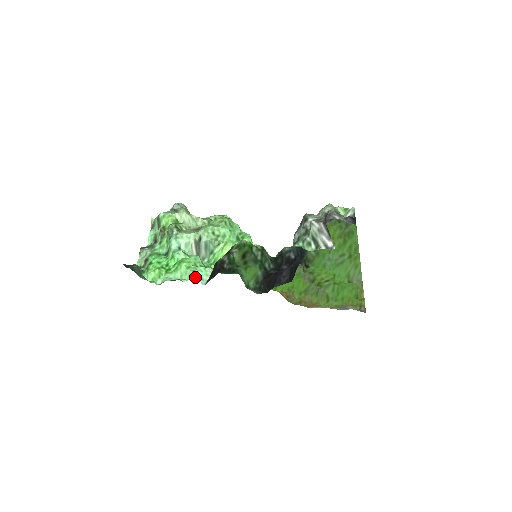
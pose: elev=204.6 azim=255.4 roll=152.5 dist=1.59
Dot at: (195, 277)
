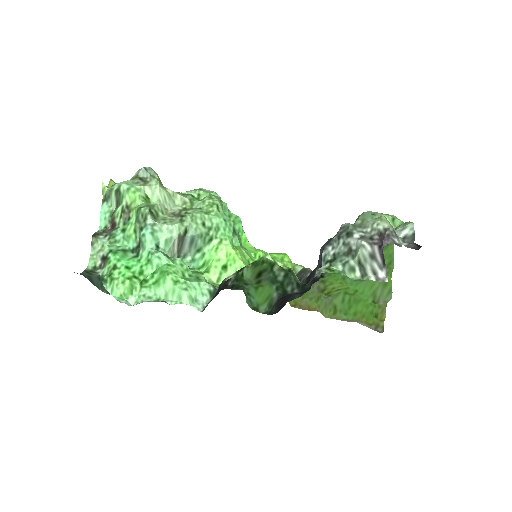
Dot at: (188, 300)
